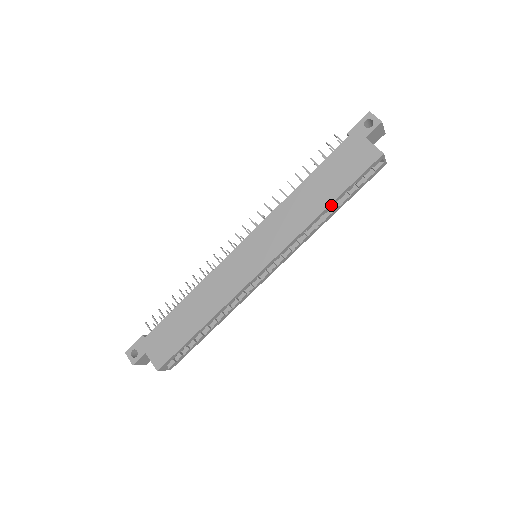
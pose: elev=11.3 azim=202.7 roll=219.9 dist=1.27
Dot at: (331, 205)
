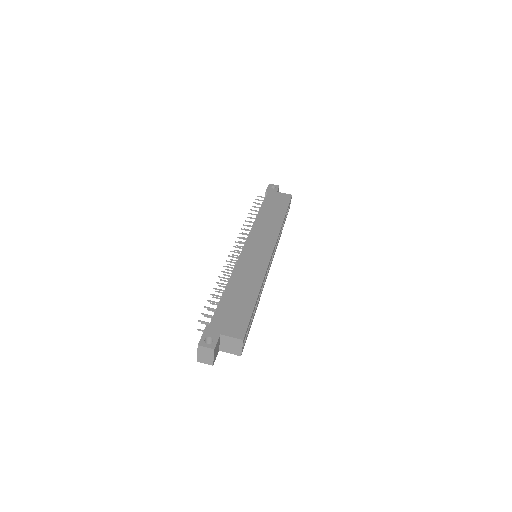
Dot at: (284, 218)
